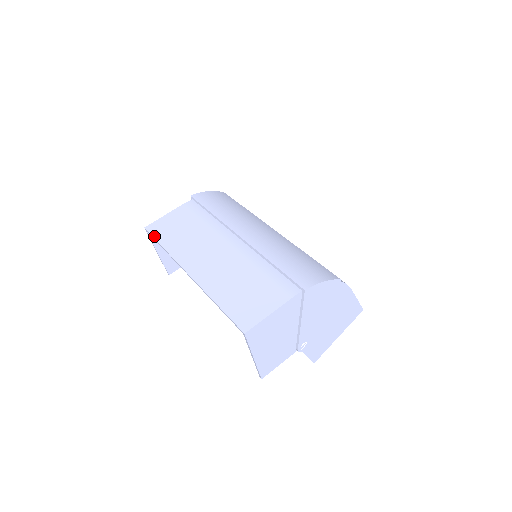
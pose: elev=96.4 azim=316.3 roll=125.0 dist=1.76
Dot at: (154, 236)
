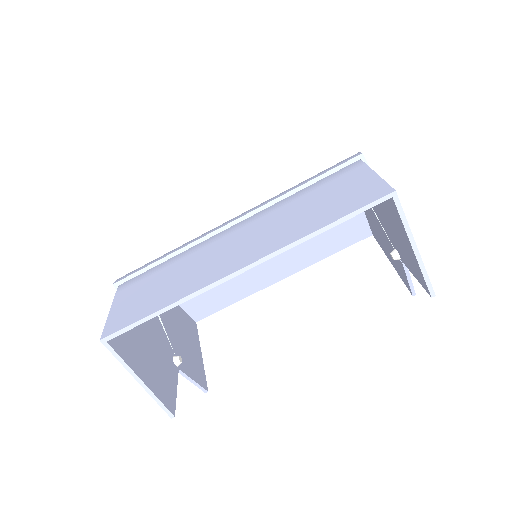
Dot at: (130, 323)
